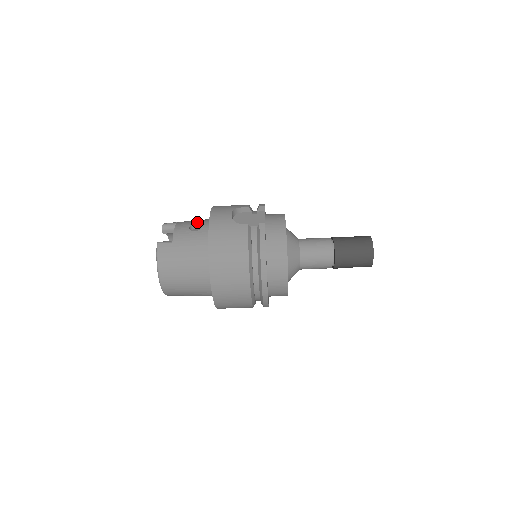
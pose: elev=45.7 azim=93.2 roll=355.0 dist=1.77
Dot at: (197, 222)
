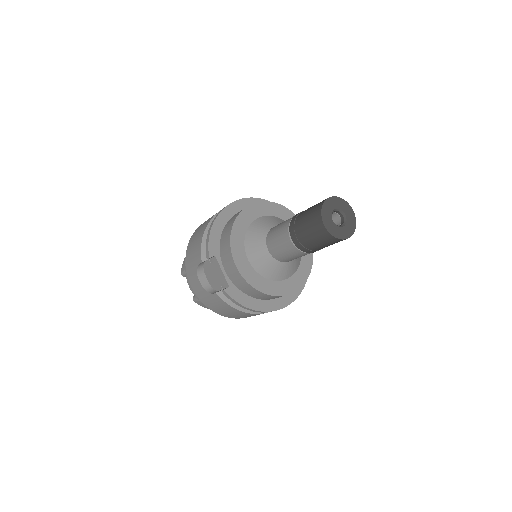
Dot at: occluded
